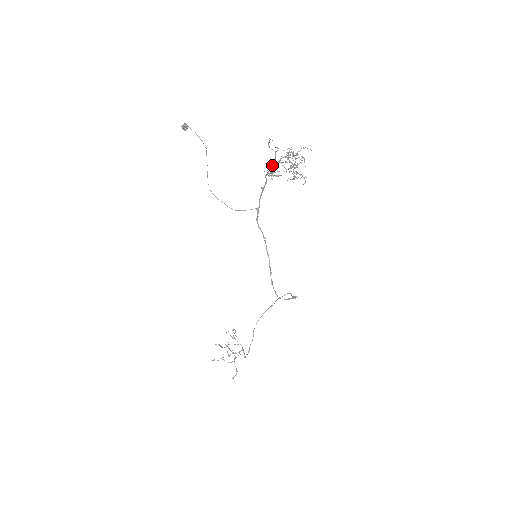
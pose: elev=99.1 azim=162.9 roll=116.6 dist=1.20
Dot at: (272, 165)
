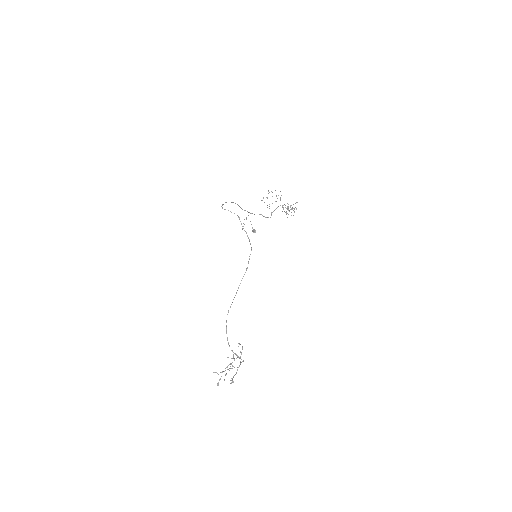
Dot at: occluded
